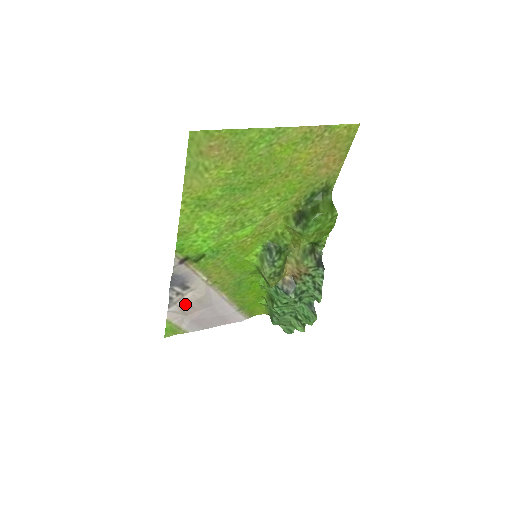
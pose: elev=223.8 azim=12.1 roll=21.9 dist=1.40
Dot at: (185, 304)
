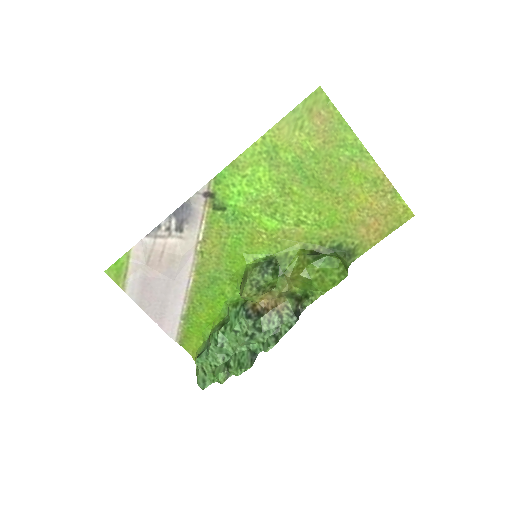
Dot at: (161, 248)
